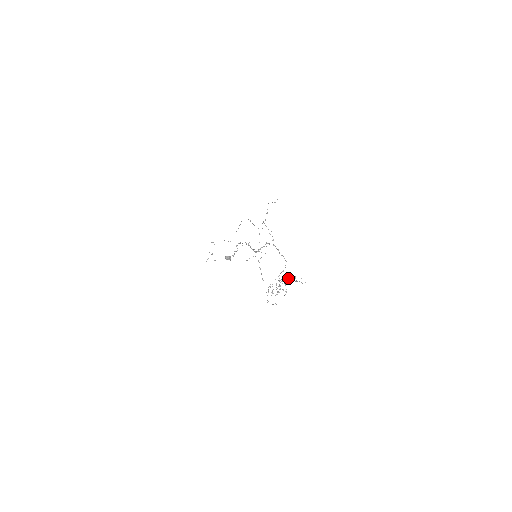
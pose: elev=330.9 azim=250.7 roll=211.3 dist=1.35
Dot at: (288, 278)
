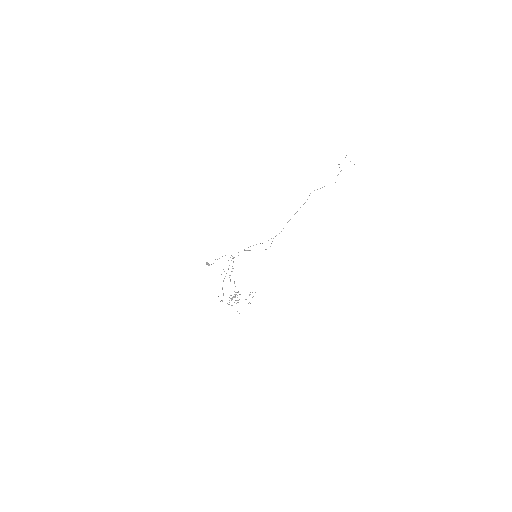
Dot at: occluded
